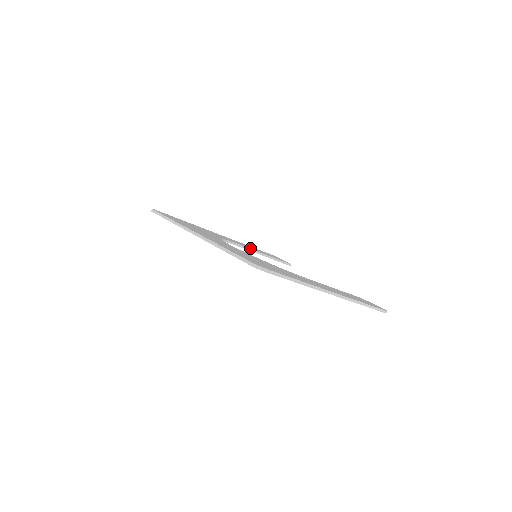
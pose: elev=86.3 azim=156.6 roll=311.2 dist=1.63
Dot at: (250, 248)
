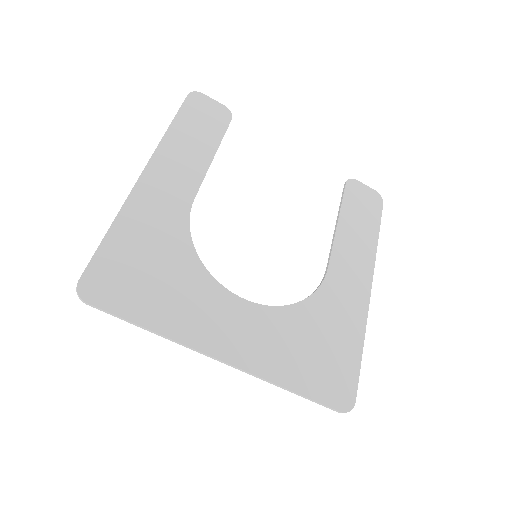
Dot at: (200, 176)
